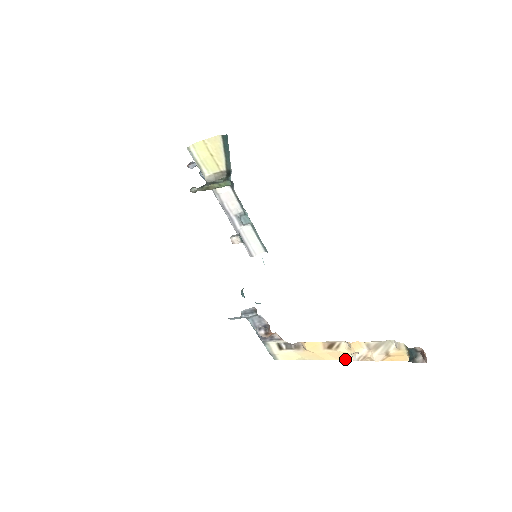
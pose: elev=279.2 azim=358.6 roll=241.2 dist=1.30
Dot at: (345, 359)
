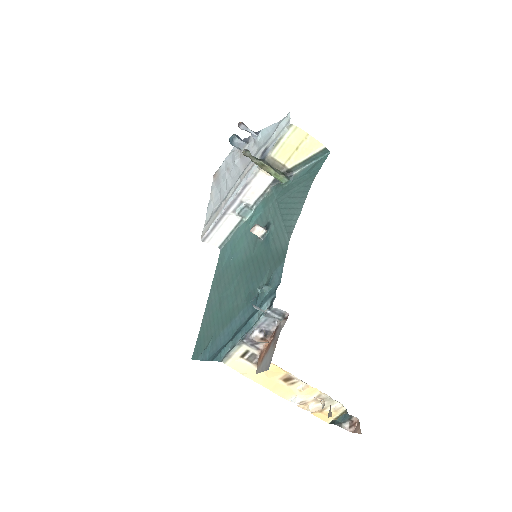
Dot at: (282, 396)
